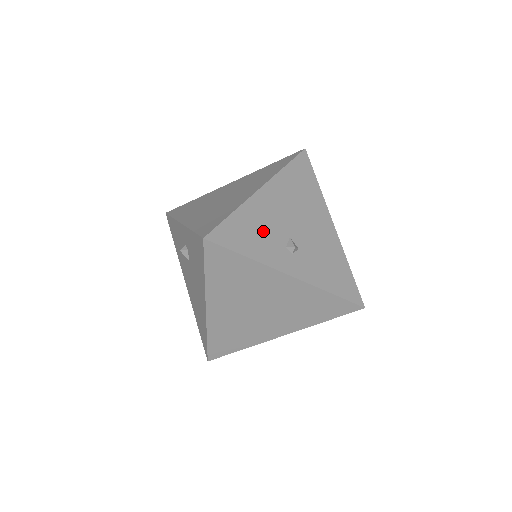
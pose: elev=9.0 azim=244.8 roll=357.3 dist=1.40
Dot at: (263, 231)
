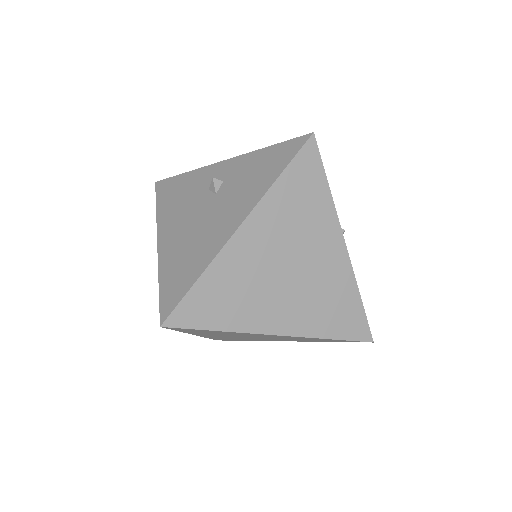
Dot at: occluded
